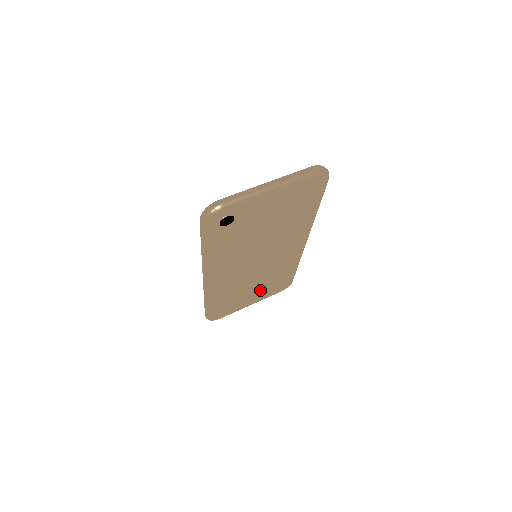
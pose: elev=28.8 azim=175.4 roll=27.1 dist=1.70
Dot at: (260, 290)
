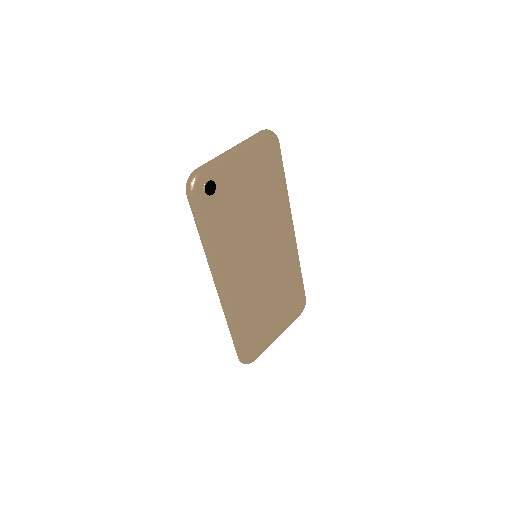
Dot at: (279, 309)
